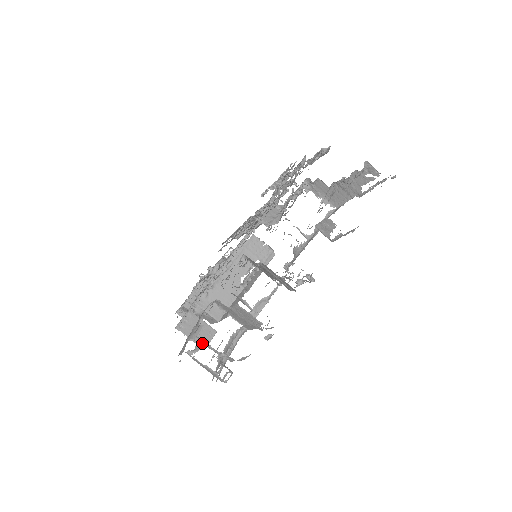
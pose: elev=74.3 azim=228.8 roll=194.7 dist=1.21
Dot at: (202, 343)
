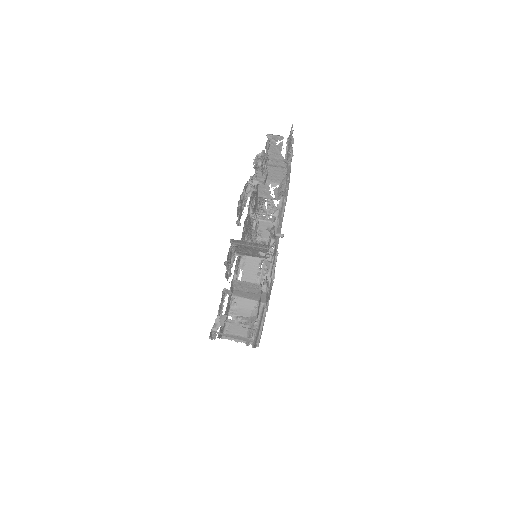
Dot at: (218, 317)
